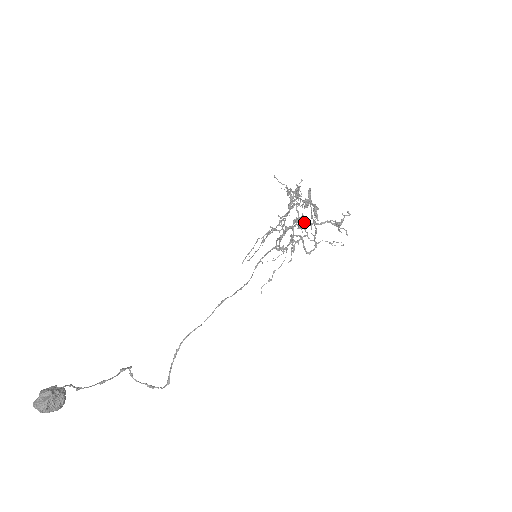
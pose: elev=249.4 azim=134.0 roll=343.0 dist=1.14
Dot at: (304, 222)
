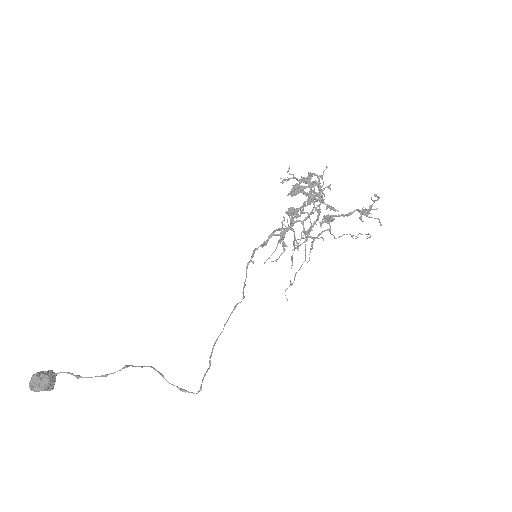
Dot at: (332, 215)
